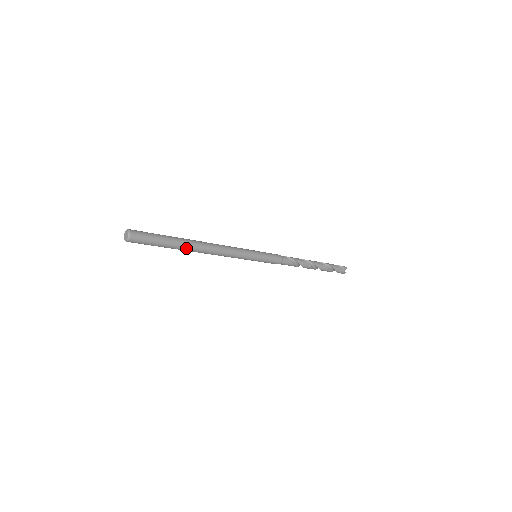
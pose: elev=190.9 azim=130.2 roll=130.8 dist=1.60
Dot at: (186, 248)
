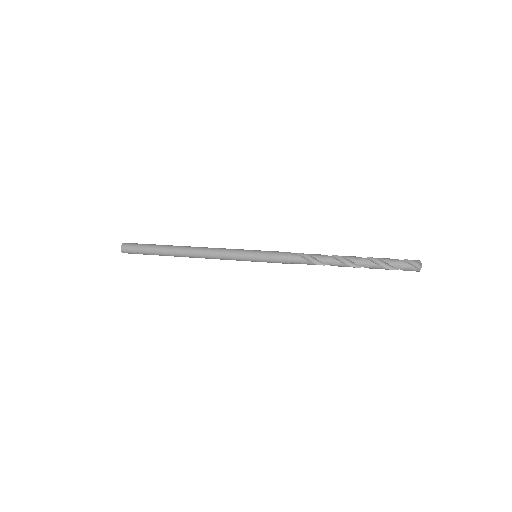
Dot at: (170, 253)
